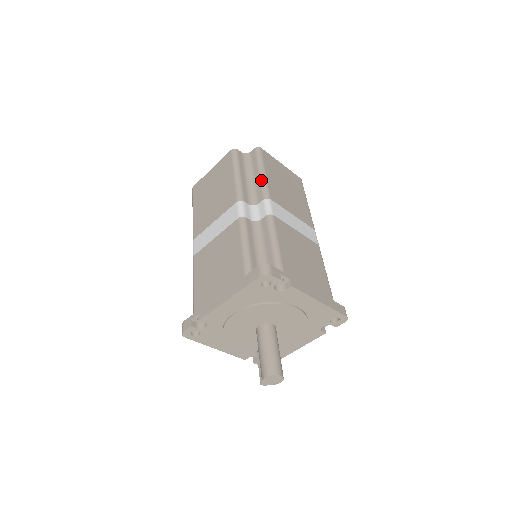
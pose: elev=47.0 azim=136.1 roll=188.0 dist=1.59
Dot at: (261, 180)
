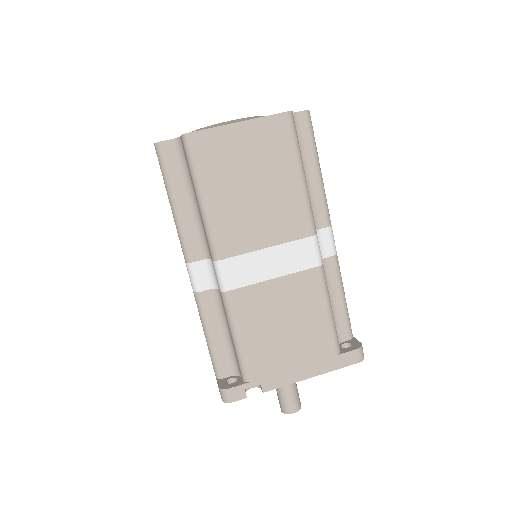
Dot at: (202, 220)
